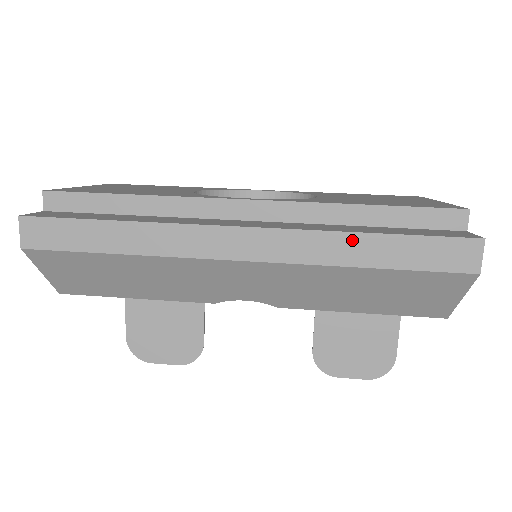
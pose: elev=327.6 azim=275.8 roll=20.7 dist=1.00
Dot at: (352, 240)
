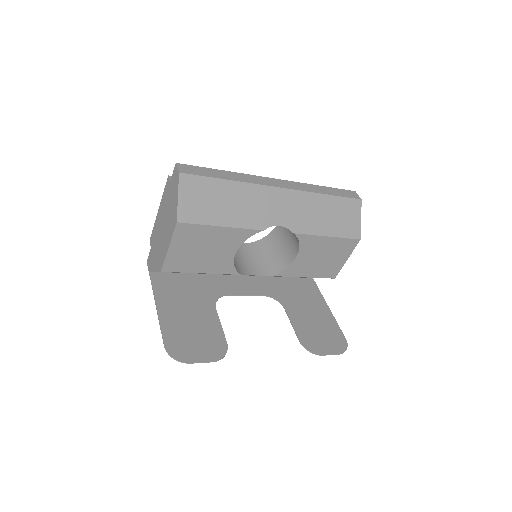
Dot at: (316, 187)
